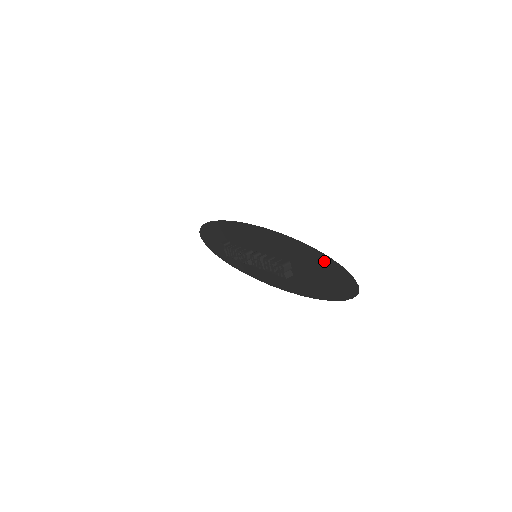
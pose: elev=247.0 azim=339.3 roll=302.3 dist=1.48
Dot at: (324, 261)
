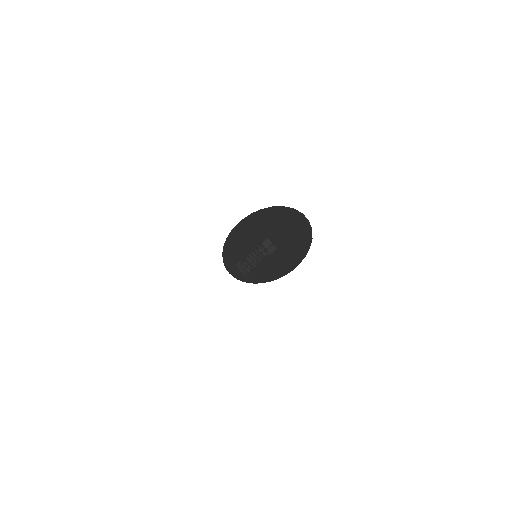
Dot at: (275, 214)
